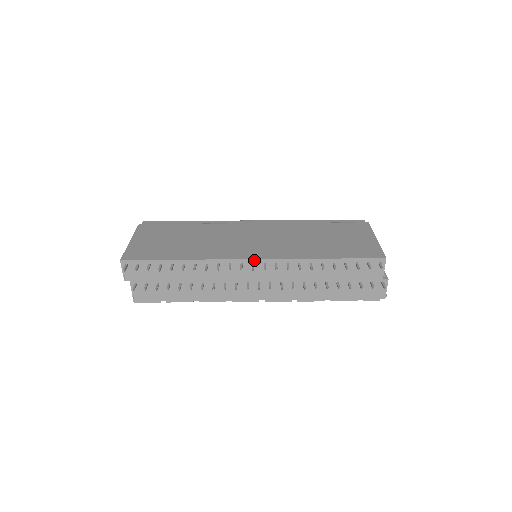
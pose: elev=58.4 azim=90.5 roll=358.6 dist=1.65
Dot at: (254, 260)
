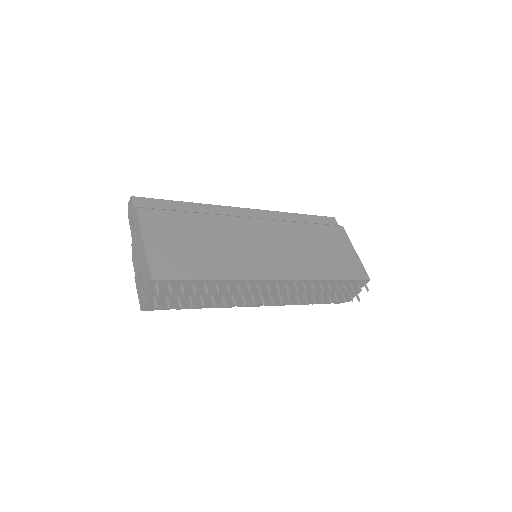
Dot at: (279, 281)
